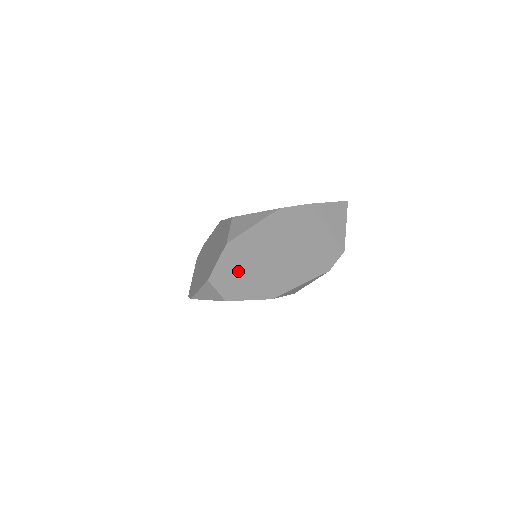
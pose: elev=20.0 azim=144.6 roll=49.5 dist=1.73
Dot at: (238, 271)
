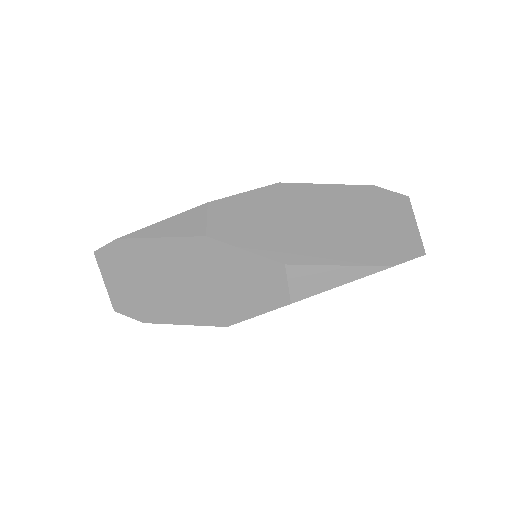
Dot at: (265, 213)
